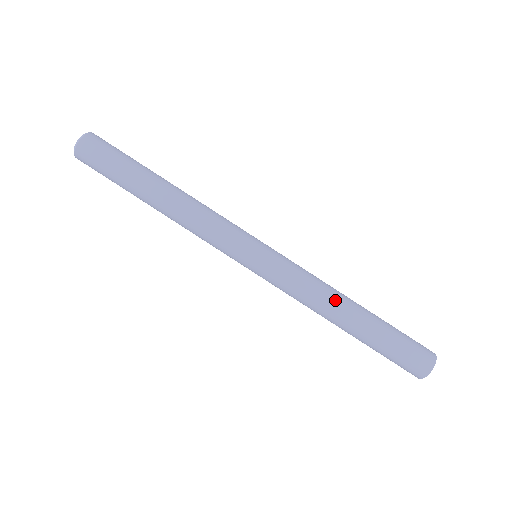
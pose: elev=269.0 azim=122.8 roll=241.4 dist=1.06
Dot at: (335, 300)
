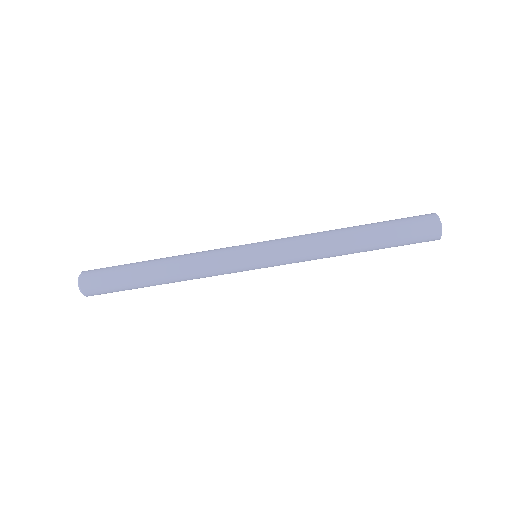
Dot at: (334, 244)
